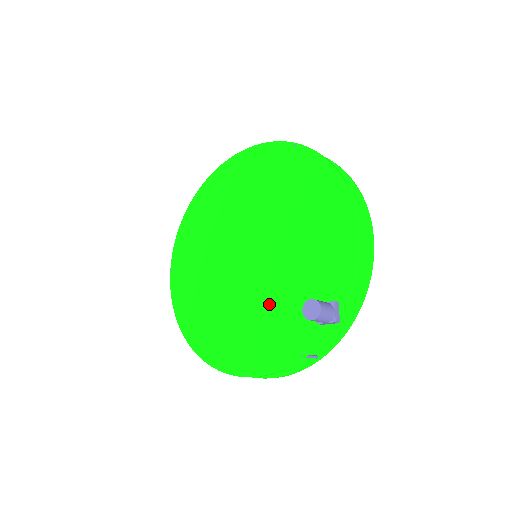
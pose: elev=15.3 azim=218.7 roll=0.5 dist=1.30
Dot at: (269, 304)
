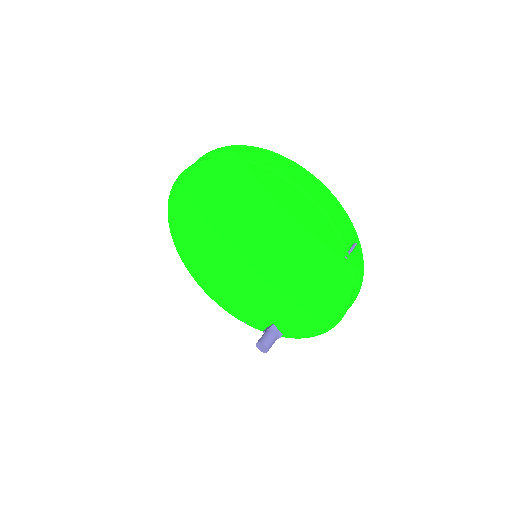
Dot at: (244, 291)
